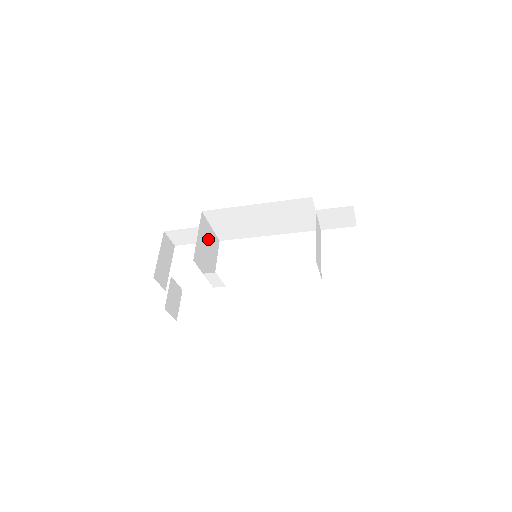
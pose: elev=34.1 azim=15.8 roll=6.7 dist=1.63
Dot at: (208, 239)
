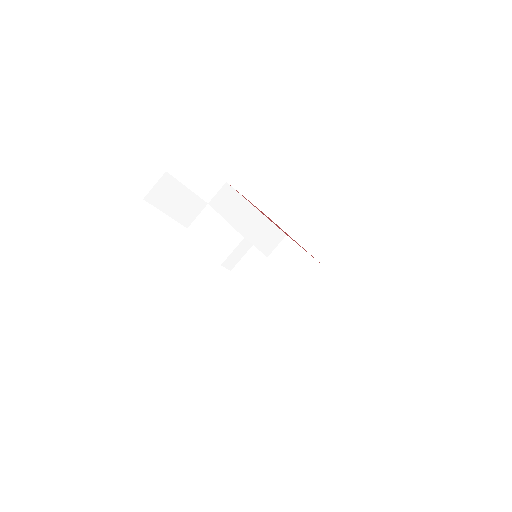
Dot at: (217, 213)
